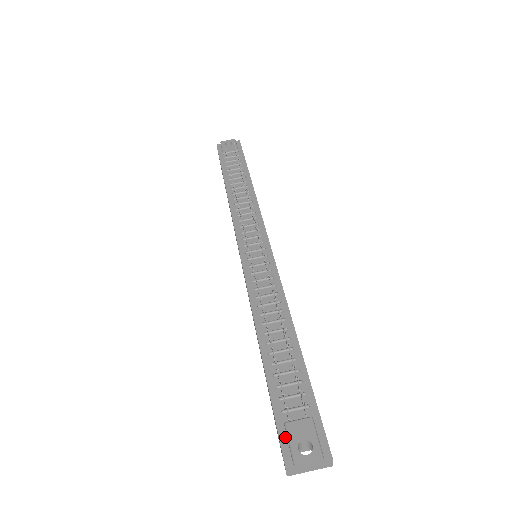
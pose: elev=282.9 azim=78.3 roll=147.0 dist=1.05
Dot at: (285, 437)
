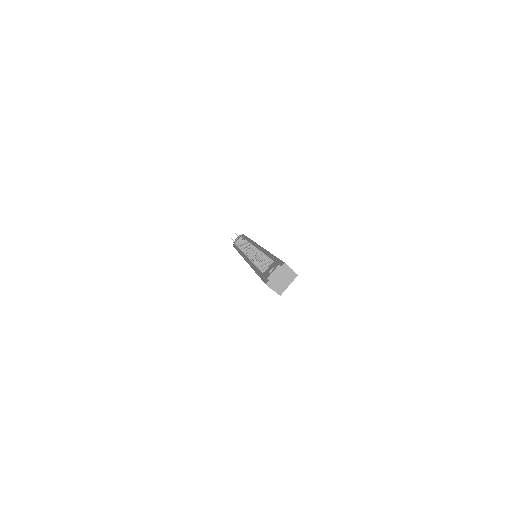
Dot at: (265, 278)
